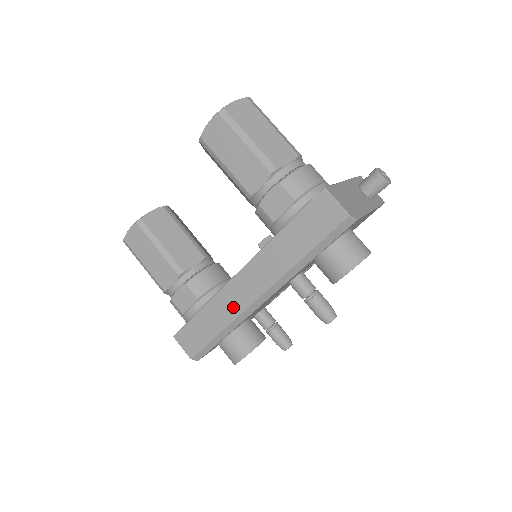
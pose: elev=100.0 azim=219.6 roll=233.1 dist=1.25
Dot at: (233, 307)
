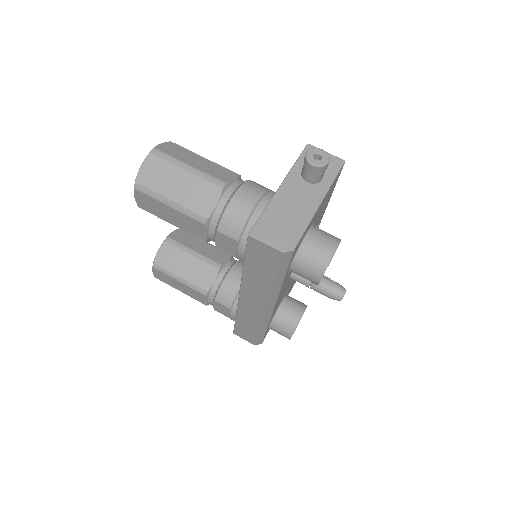
Dot at: (254, 316)
